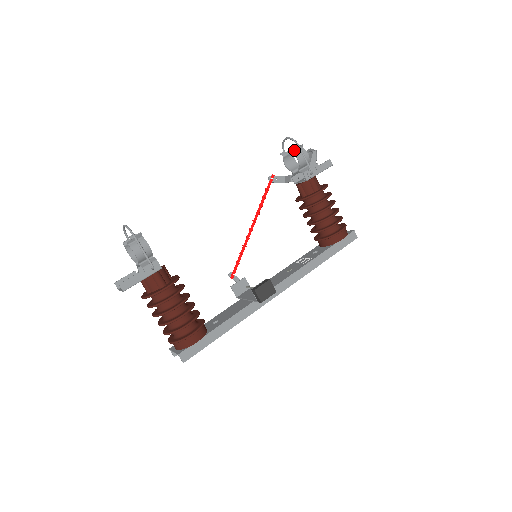
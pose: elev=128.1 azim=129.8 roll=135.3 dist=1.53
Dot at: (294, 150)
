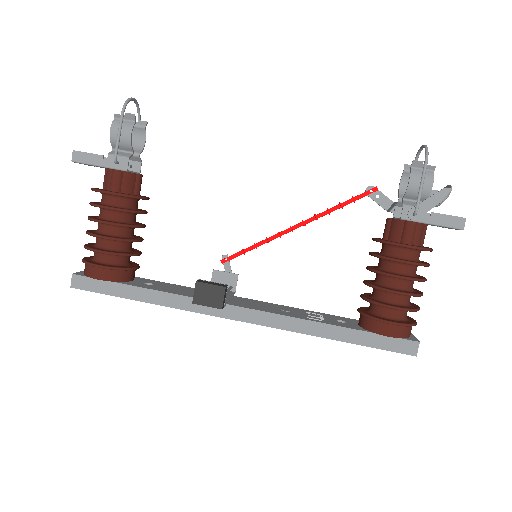
Dot at: (416, 165)
